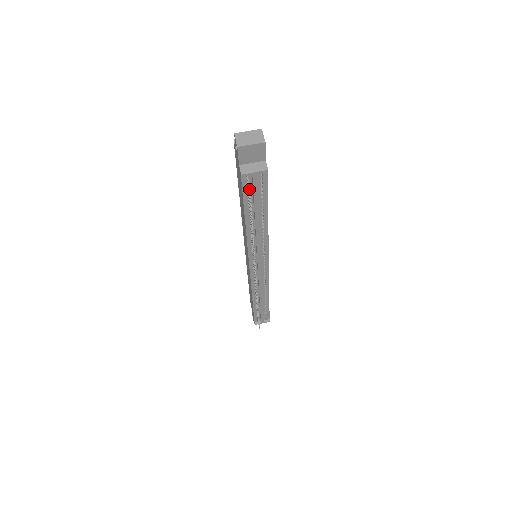
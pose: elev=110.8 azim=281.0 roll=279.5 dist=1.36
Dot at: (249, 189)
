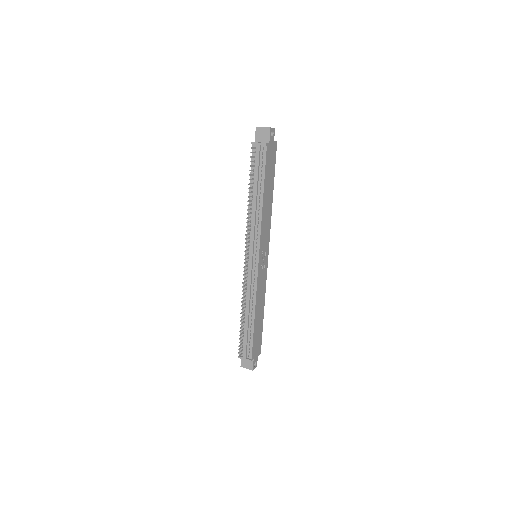
Dot at: (251, 148)
